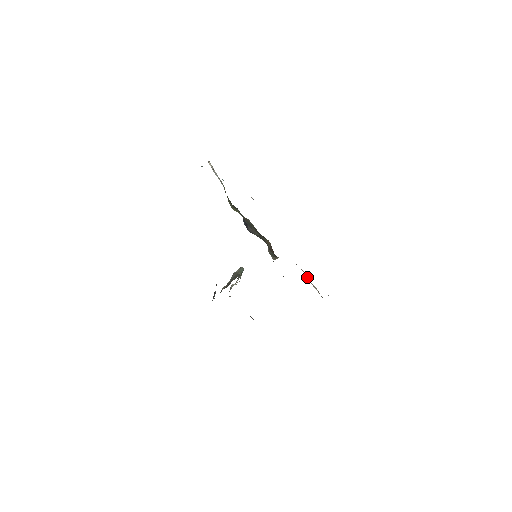
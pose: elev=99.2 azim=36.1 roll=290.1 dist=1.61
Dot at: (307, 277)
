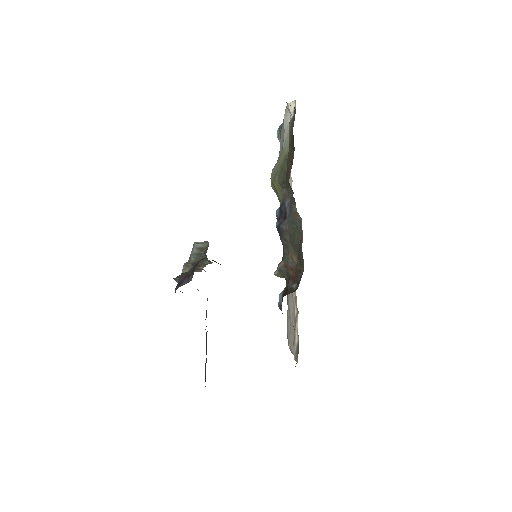
Dot at: (297, 320)
